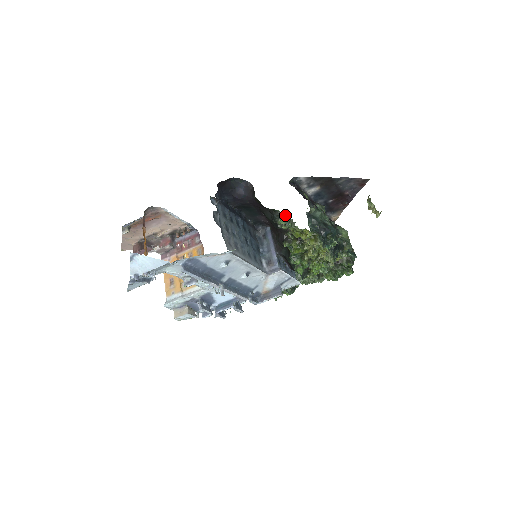
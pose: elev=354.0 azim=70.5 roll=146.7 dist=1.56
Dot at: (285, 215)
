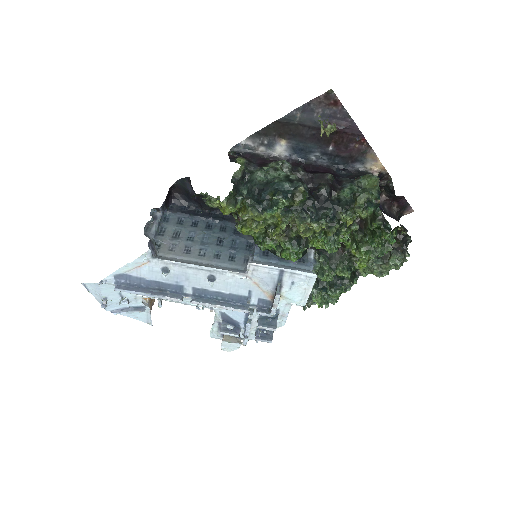
Dot at: (208, 195)
